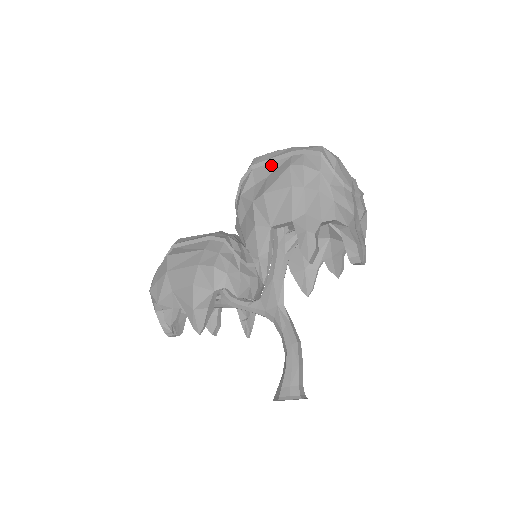
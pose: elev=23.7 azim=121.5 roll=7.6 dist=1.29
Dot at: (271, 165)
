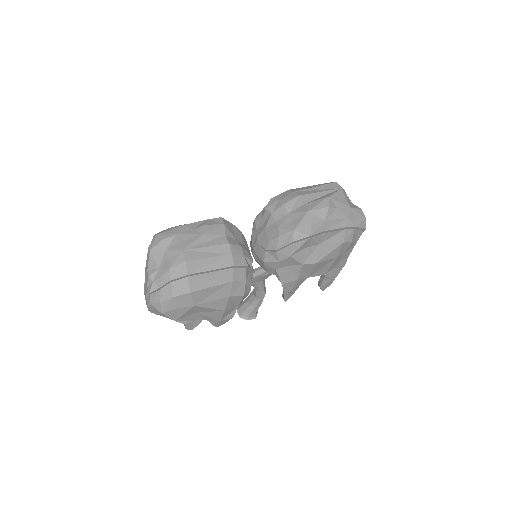
Dot at: (326, 235)
